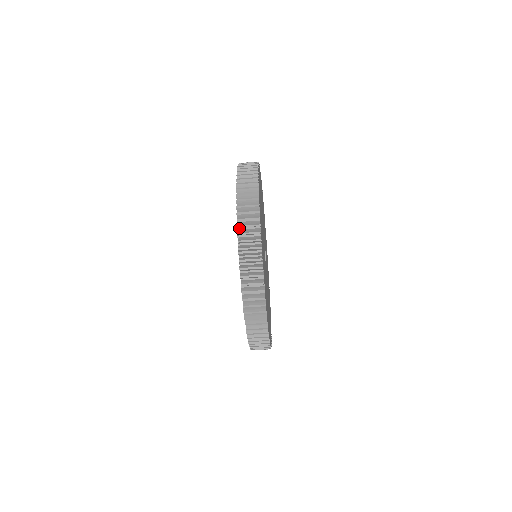
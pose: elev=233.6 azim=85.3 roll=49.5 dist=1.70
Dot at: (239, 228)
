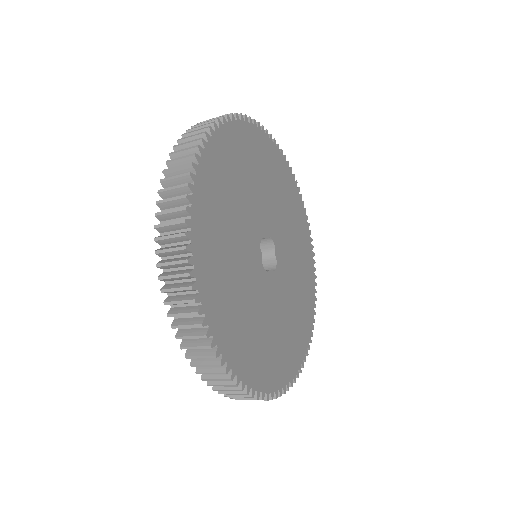
Dot at: occluded
